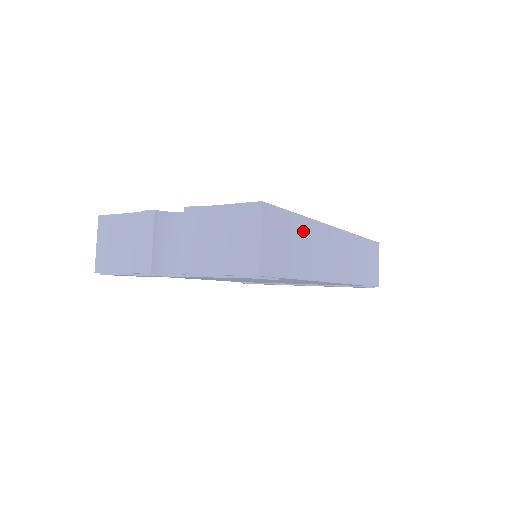
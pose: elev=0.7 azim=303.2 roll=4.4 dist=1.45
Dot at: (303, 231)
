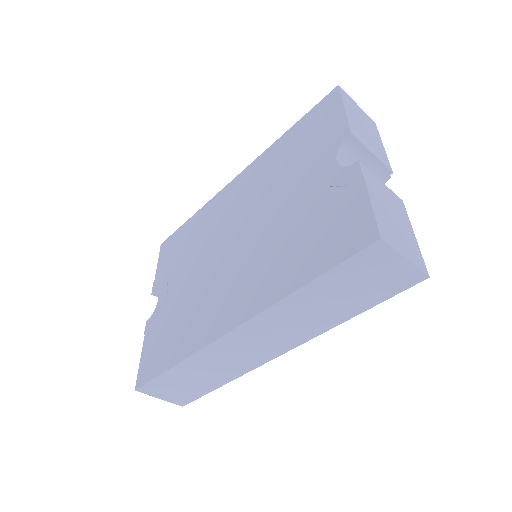
Dot at: (189, 369)
